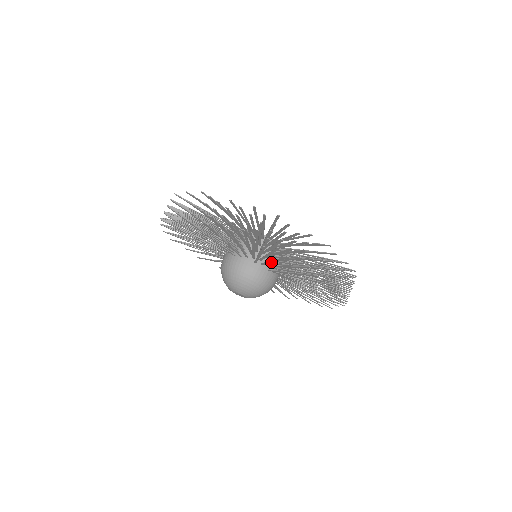
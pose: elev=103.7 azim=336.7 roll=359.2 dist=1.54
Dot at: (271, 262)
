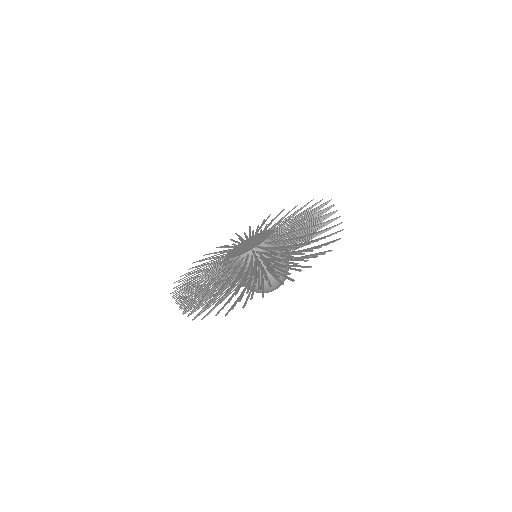
Dot at: (287, 266)
